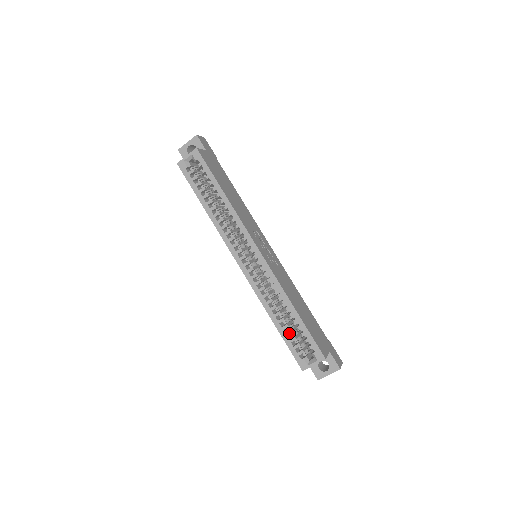
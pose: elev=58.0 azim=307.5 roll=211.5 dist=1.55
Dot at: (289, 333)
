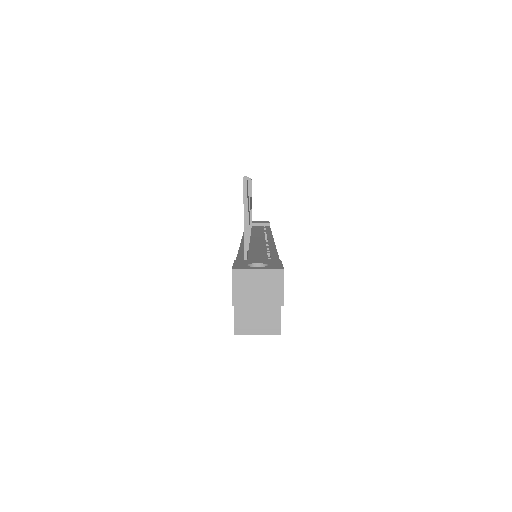
Dot at: occluded
